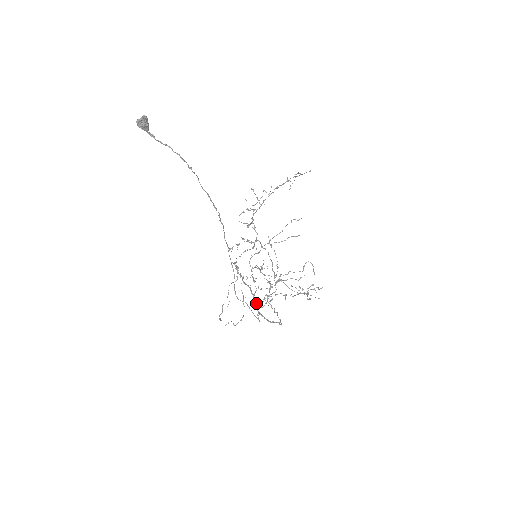
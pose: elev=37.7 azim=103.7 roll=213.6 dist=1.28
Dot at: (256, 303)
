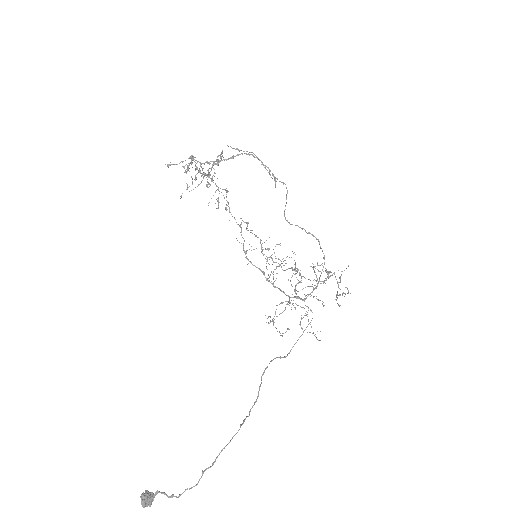
Dot at: (296, 298)
